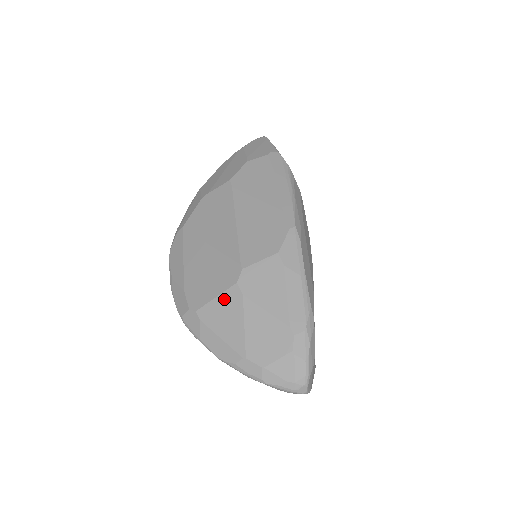
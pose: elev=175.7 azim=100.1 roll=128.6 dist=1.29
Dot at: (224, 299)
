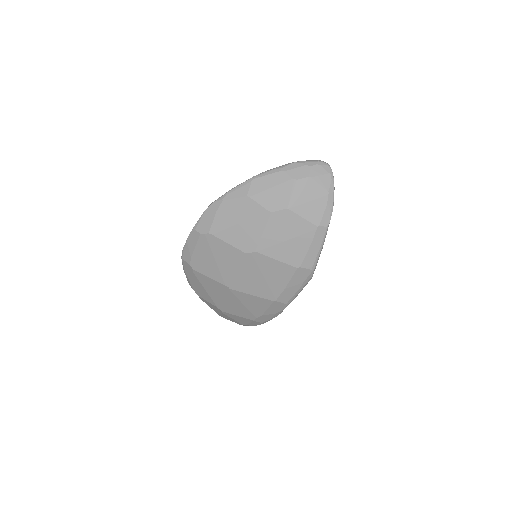
Dot at: occluded
